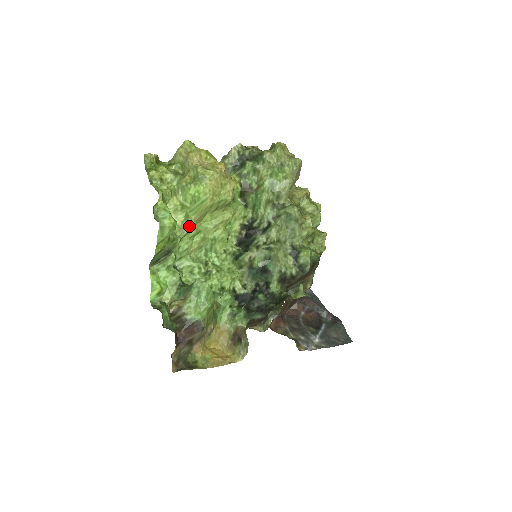
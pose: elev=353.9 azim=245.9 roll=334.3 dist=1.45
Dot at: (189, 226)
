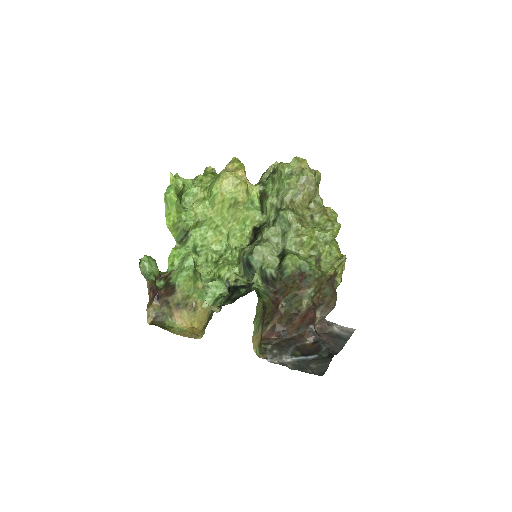
Dot at: (206, 216)
